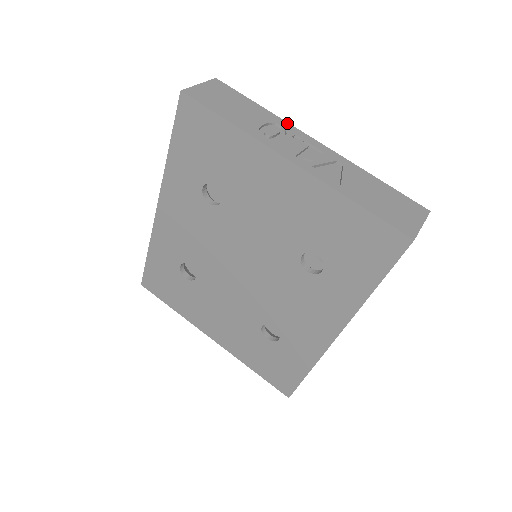
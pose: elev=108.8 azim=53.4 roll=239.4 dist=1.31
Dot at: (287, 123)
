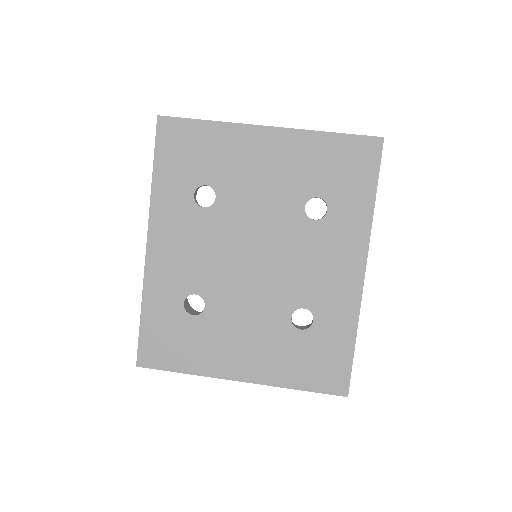
Dot at: occluded
